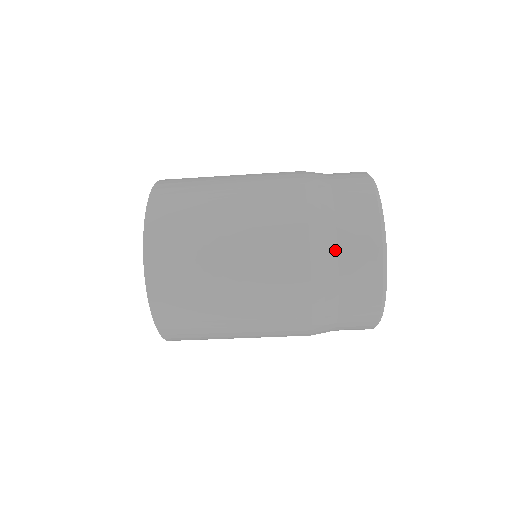
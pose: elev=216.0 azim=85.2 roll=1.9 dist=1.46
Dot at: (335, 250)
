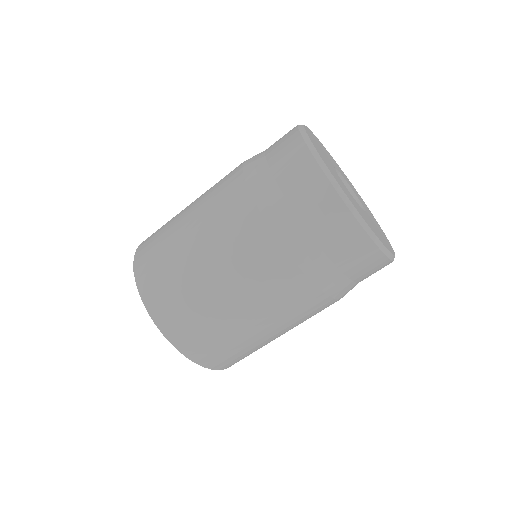
Dot at: (265, 163)
